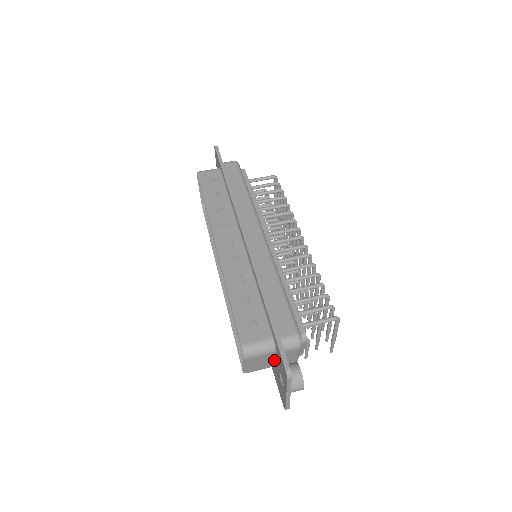
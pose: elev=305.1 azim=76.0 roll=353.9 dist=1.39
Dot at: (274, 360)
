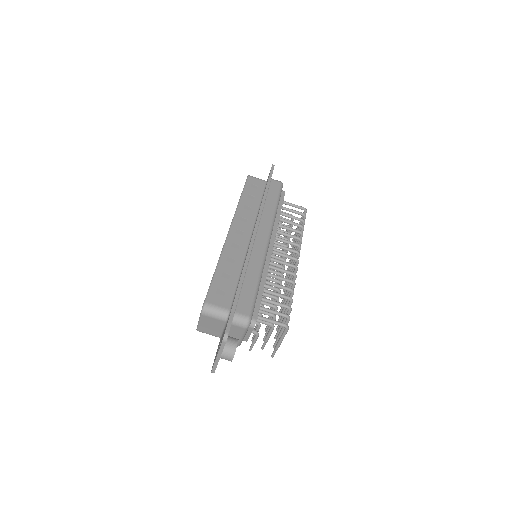
Dot at: (223, 330)
